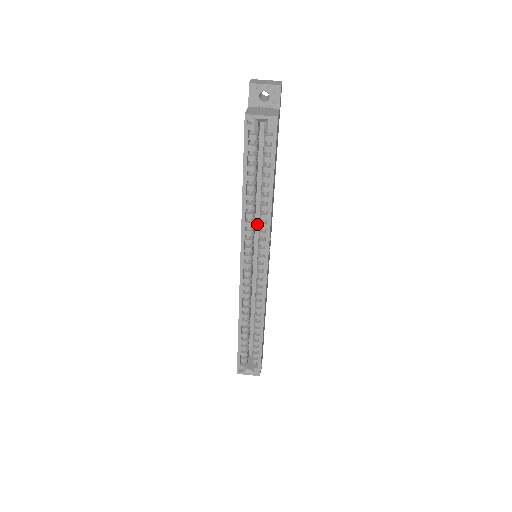
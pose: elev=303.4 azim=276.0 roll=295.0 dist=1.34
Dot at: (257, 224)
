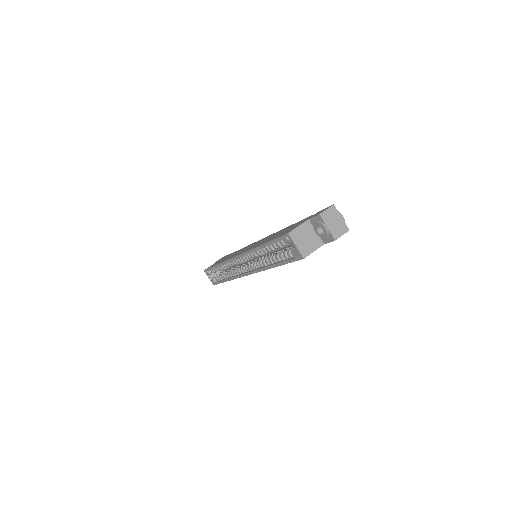
Dot at: occluded
